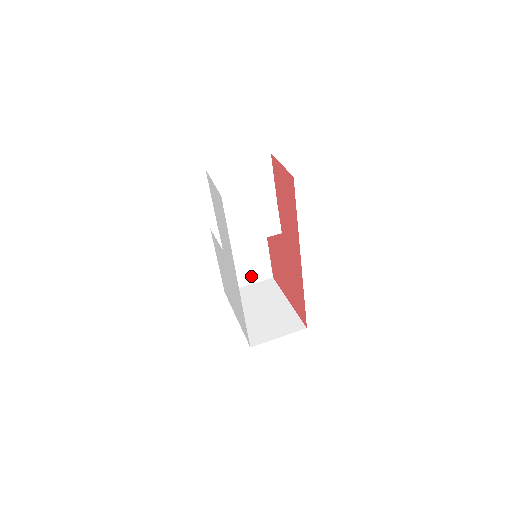
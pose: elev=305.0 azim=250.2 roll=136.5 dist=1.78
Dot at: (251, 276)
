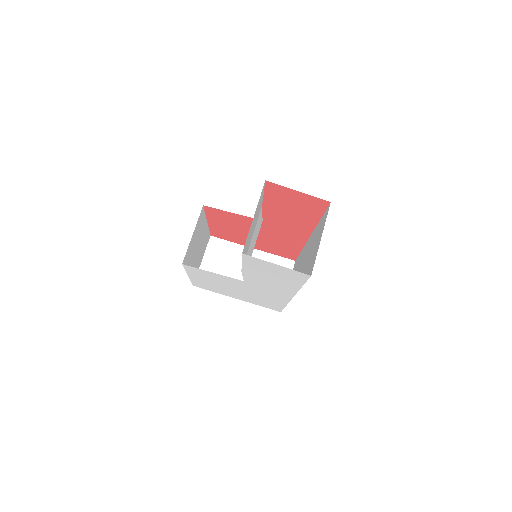
Dot at: (202, 254)
